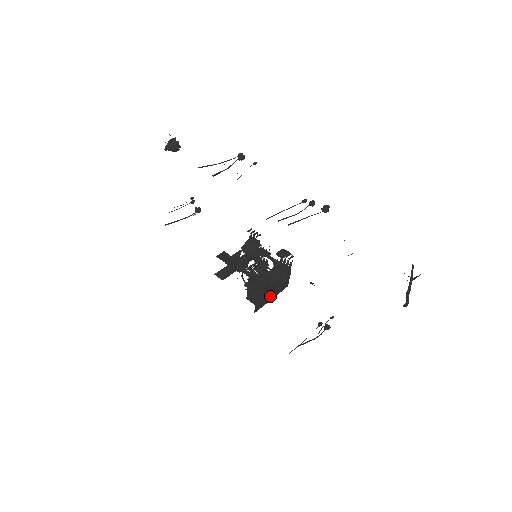
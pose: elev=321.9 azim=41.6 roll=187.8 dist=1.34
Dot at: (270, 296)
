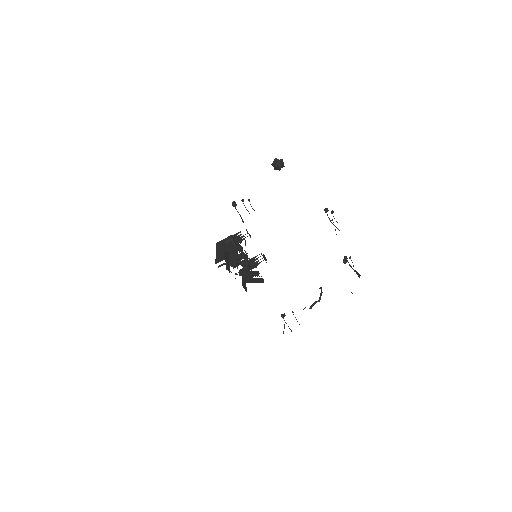
Dot at: occluded
